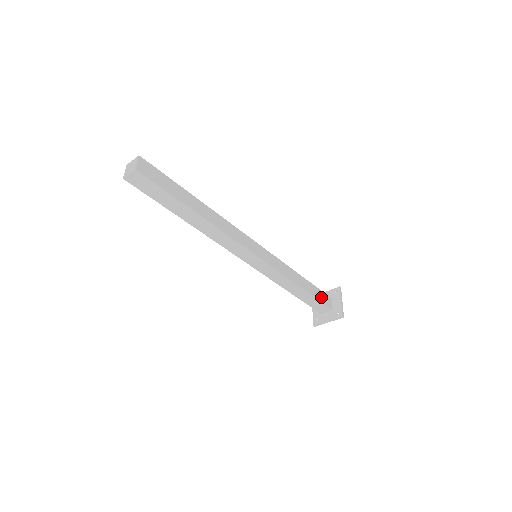
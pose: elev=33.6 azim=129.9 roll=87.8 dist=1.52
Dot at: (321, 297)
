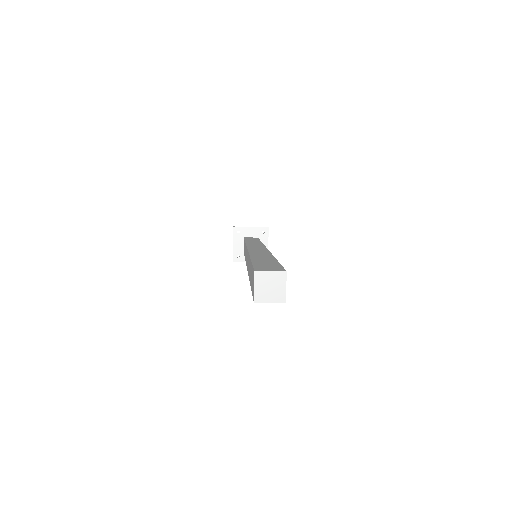
Dot at: occluded
